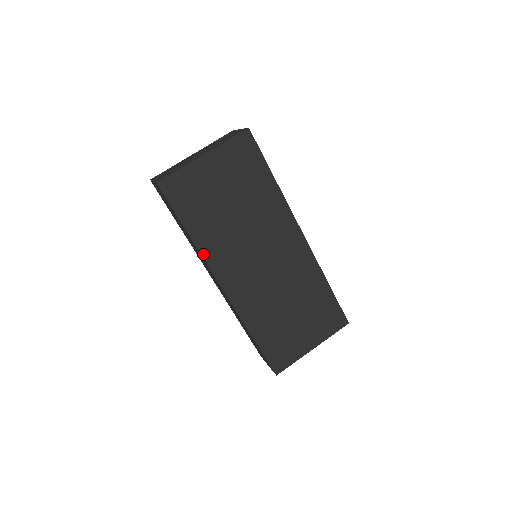
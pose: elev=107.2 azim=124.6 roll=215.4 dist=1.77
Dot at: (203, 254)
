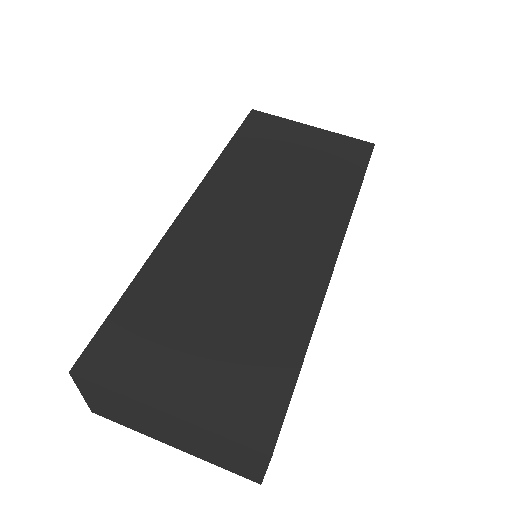
Dot at: (214, 169)
